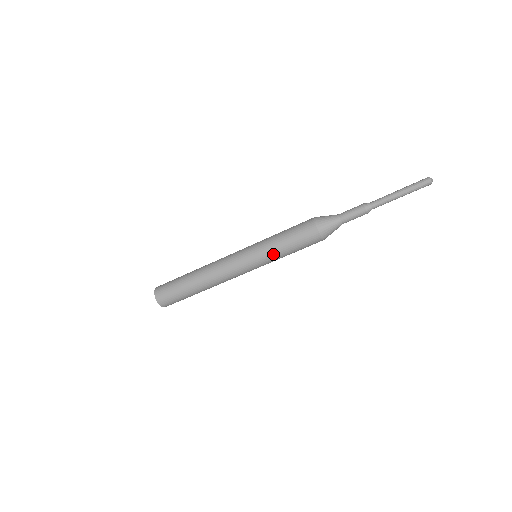
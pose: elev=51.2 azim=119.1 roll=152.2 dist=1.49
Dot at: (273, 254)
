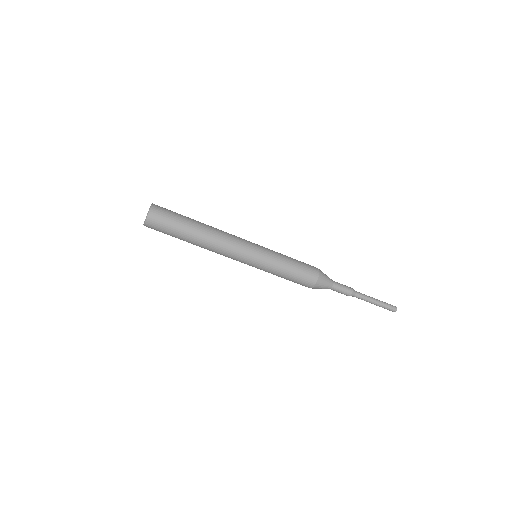
Dot at: (275, 266)
